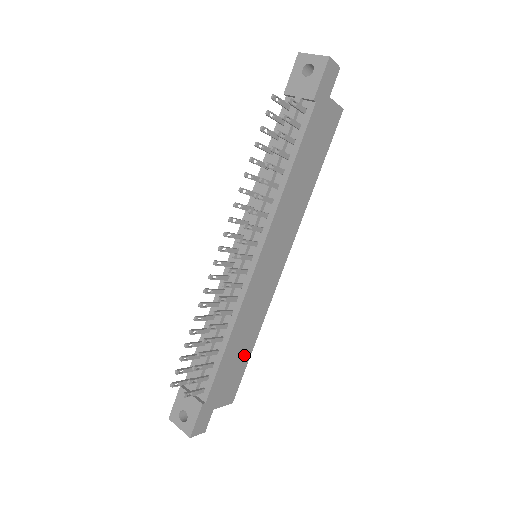
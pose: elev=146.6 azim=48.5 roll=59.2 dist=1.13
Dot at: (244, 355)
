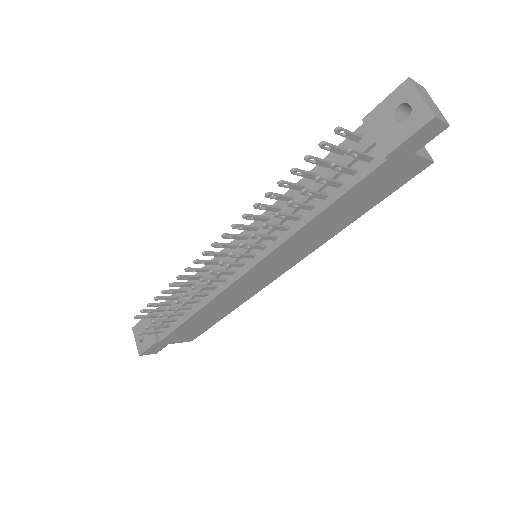
Dot at: (213, 320)
